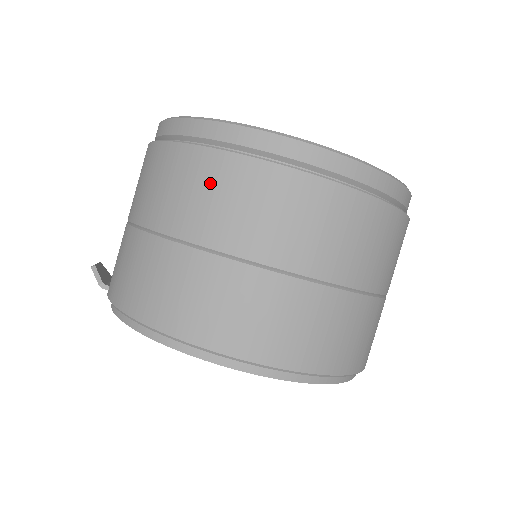
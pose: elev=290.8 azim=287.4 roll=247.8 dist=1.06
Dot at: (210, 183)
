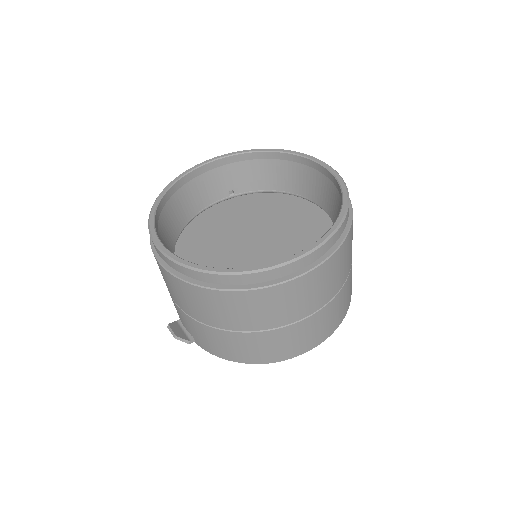
Dot at: (256, 305)
